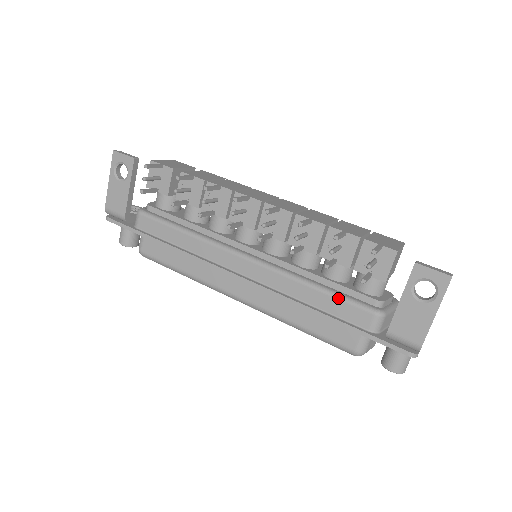
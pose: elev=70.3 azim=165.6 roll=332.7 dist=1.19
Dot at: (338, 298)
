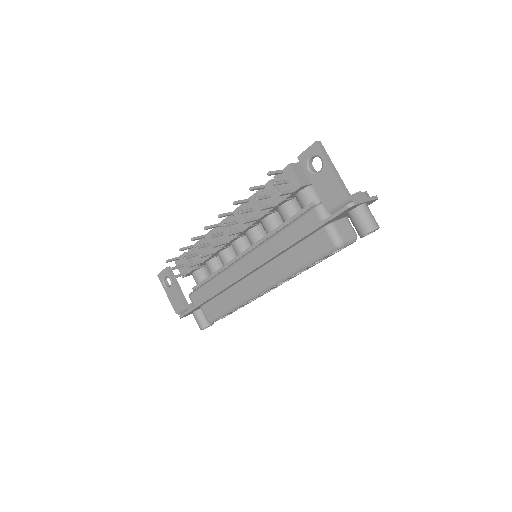
Dot at: (293, 223)
